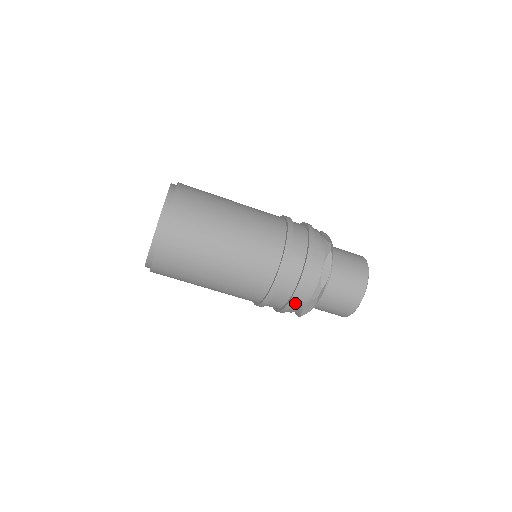
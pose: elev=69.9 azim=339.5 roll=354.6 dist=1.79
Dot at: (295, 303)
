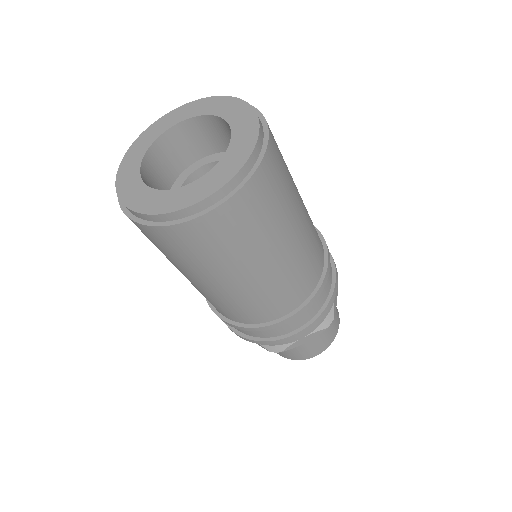
Dot at: occluded
